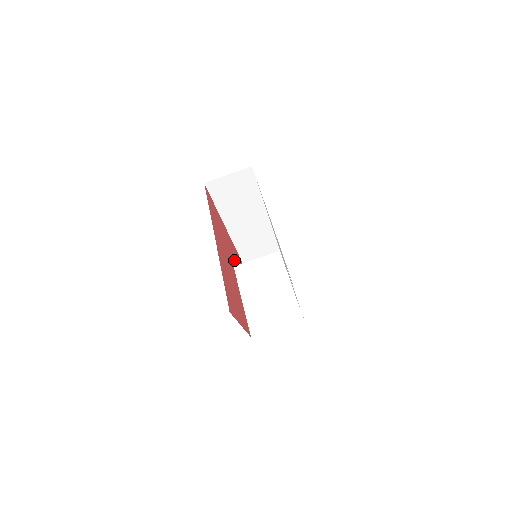
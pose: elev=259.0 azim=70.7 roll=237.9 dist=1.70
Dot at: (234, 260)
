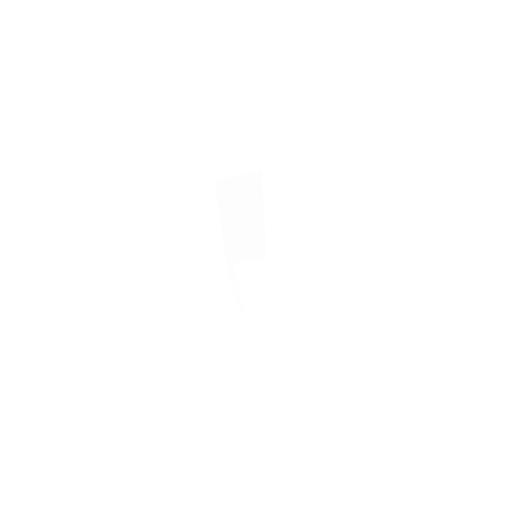
Dot at: occluded
